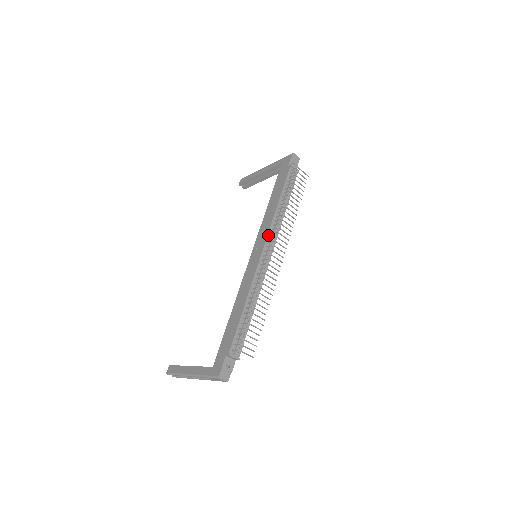
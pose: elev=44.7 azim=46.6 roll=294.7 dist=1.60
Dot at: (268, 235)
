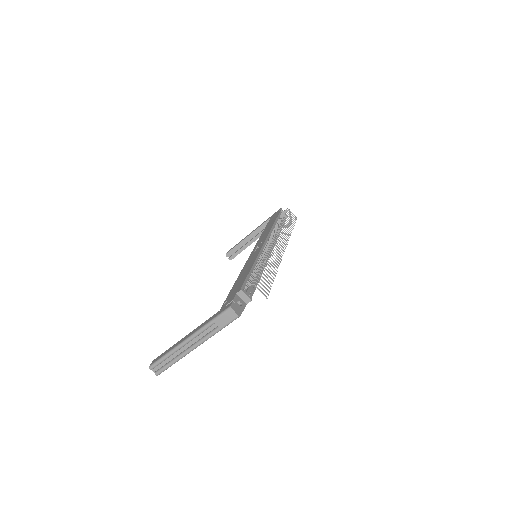
Dot at: (268, 236)
